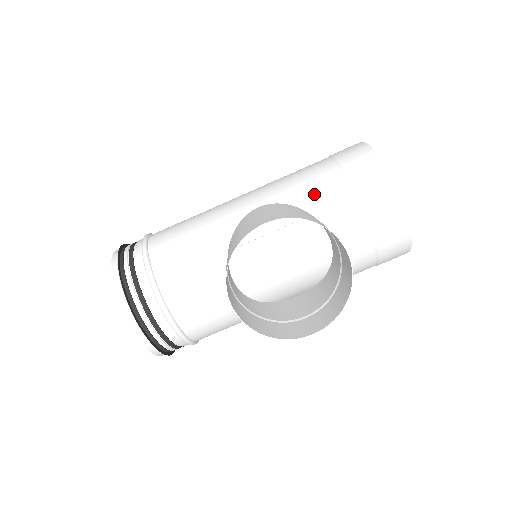
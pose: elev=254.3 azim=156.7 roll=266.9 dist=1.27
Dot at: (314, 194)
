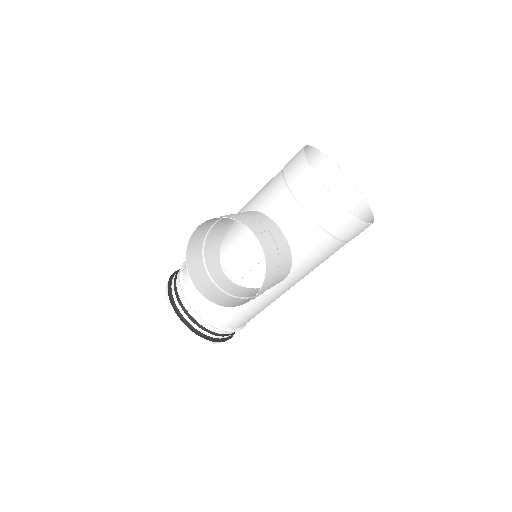
Dot at: (265, 198)
